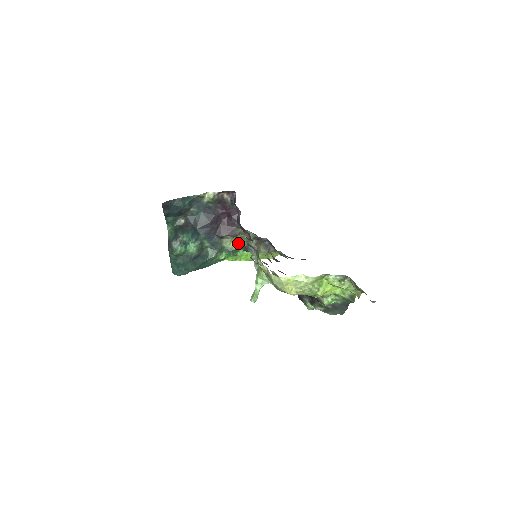
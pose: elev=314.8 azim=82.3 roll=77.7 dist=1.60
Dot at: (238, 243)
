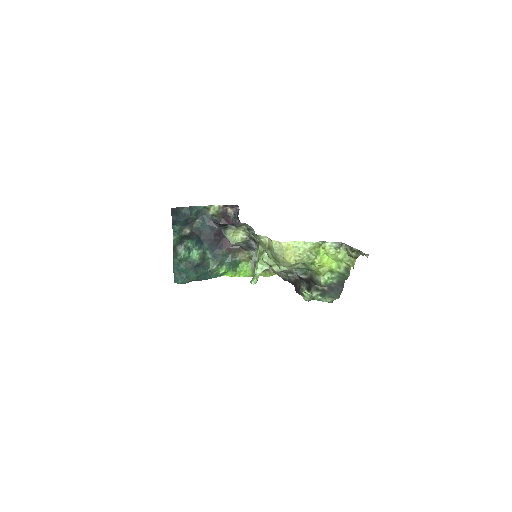
Dot at: (240, 236)
